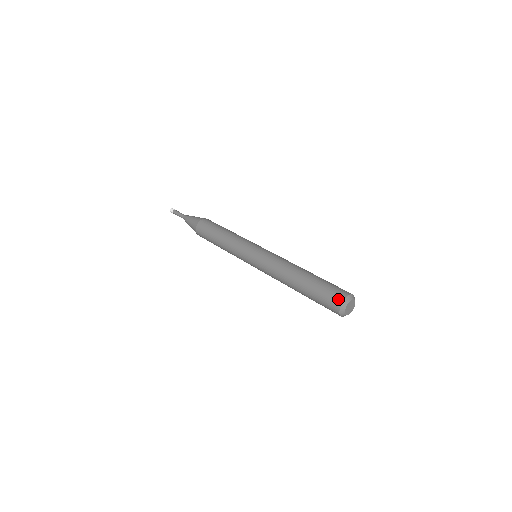
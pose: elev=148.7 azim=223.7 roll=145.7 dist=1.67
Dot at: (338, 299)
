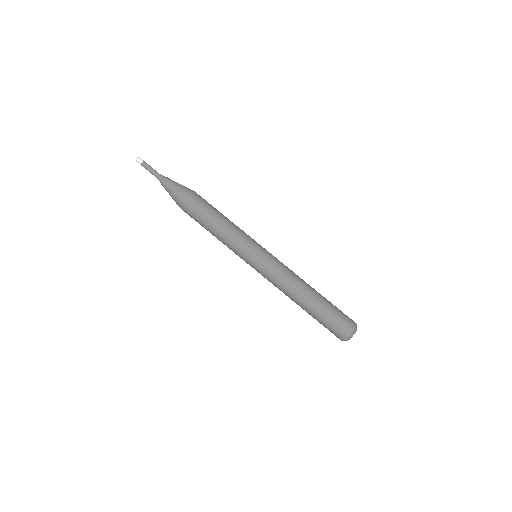
Dot at: (343, 335)
